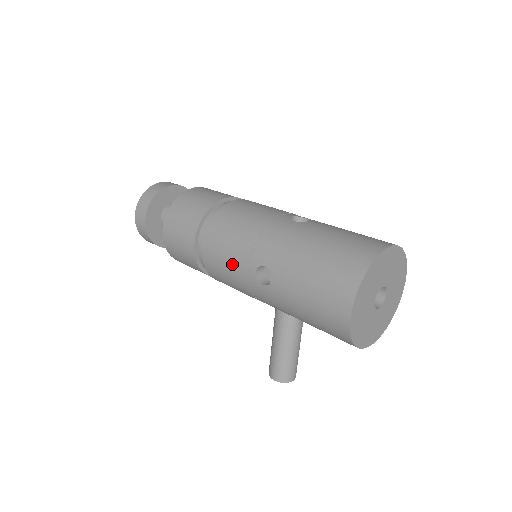
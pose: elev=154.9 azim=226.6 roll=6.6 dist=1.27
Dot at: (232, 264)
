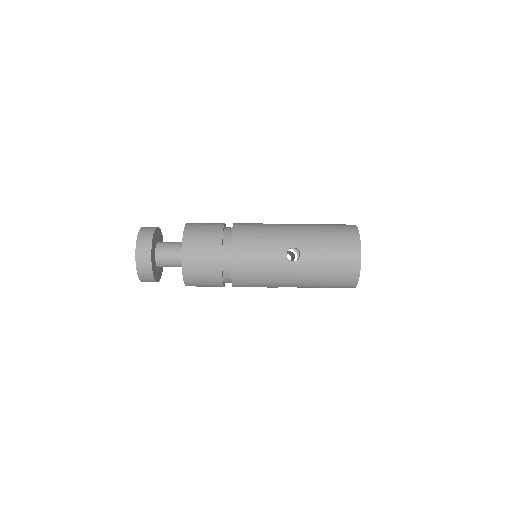
Dot at: occluded
